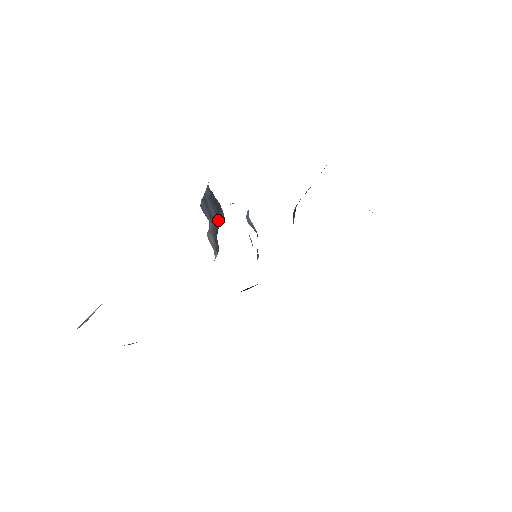
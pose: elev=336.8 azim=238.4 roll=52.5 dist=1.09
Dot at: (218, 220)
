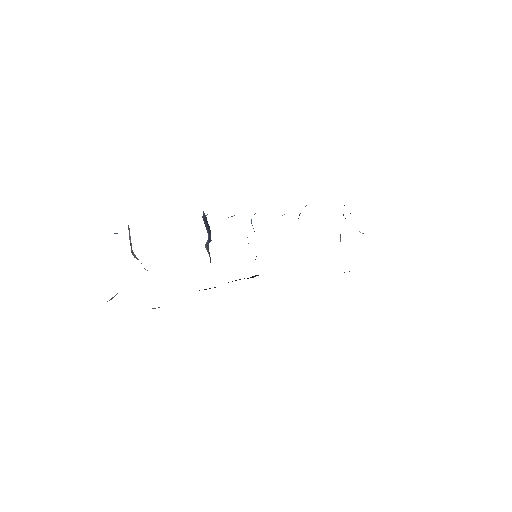
Dot at: (209, 240)
